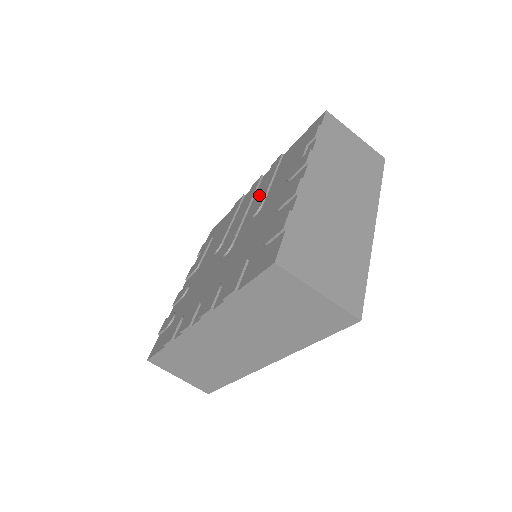
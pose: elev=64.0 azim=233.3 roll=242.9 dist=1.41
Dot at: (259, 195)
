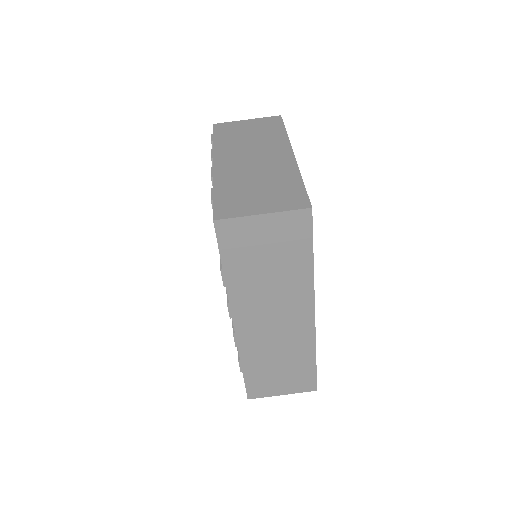
Dot at: occluded
